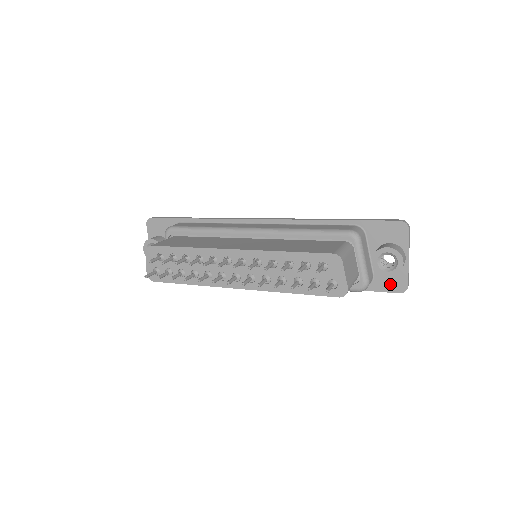
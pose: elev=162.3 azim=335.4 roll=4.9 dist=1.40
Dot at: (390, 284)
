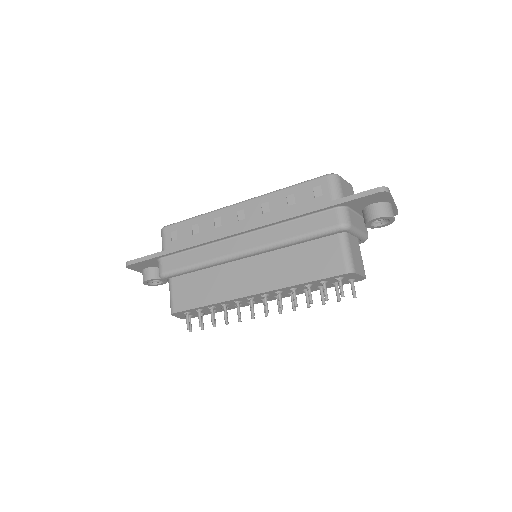
Dot at: occluded
